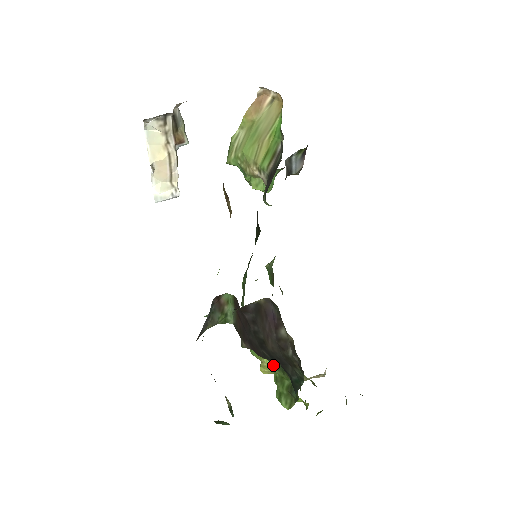
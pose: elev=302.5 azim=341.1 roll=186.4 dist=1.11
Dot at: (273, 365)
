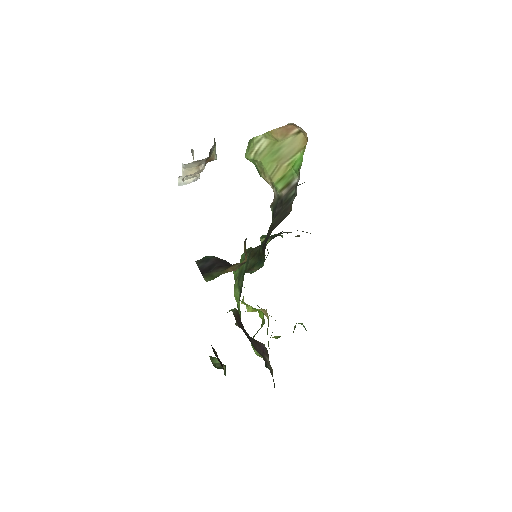
Dot at: occluded
